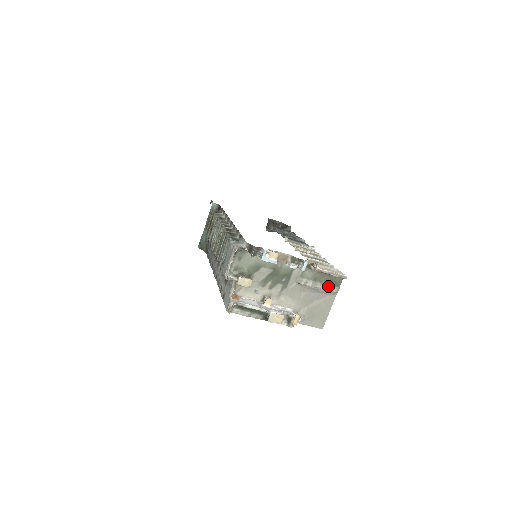
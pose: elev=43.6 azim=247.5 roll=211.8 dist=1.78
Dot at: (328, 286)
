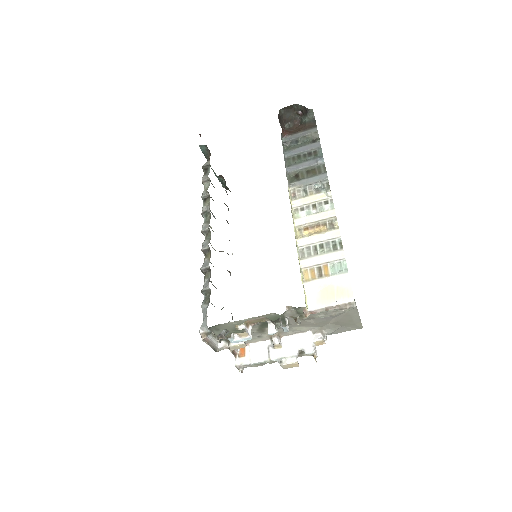
Dot at: (338, 310)
